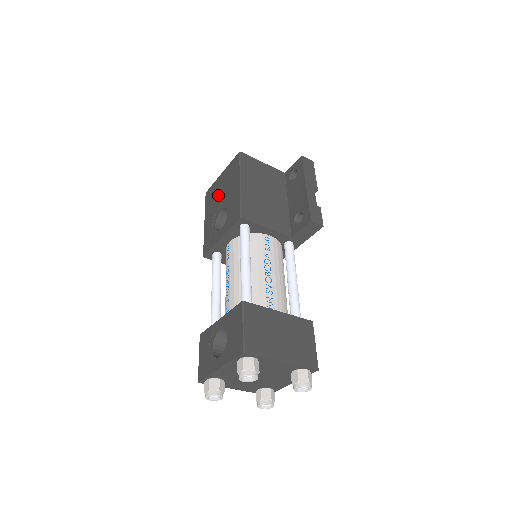
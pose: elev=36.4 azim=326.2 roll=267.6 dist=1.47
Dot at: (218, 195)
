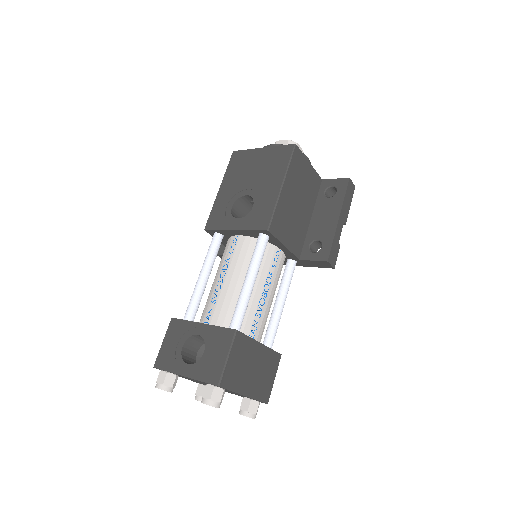
Dot at: (249, 172)
